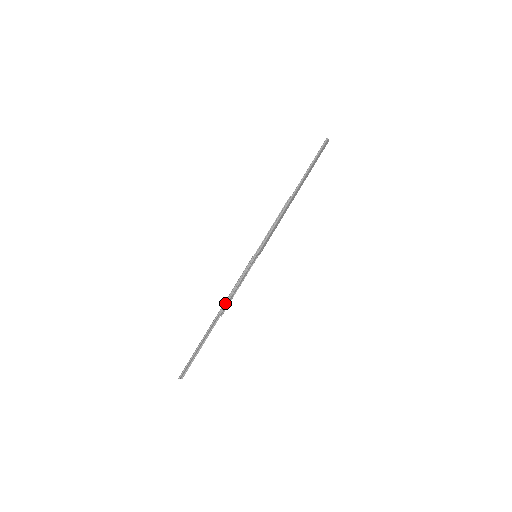
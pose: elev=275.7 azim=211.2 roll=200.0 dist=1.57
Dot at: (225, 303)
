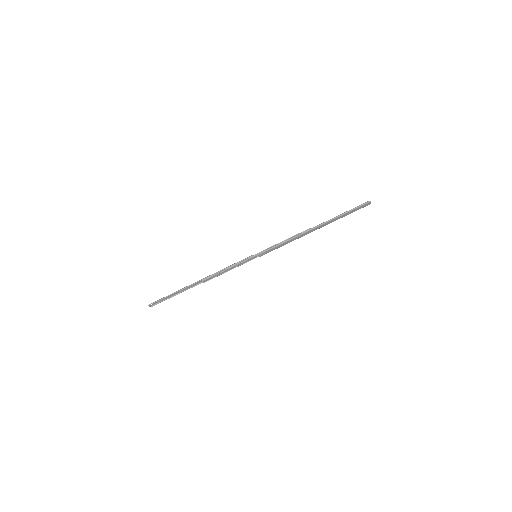
Dot at: (212, 275)
